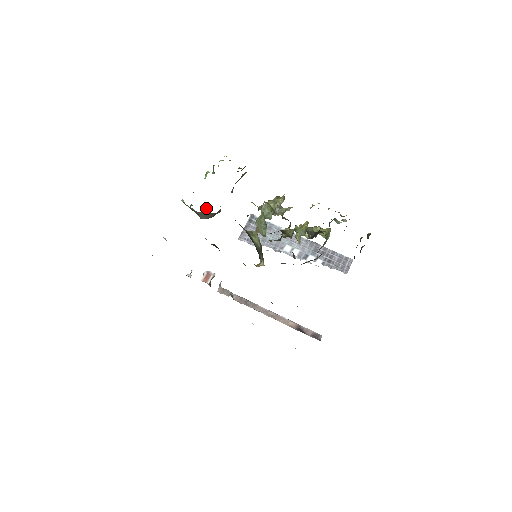
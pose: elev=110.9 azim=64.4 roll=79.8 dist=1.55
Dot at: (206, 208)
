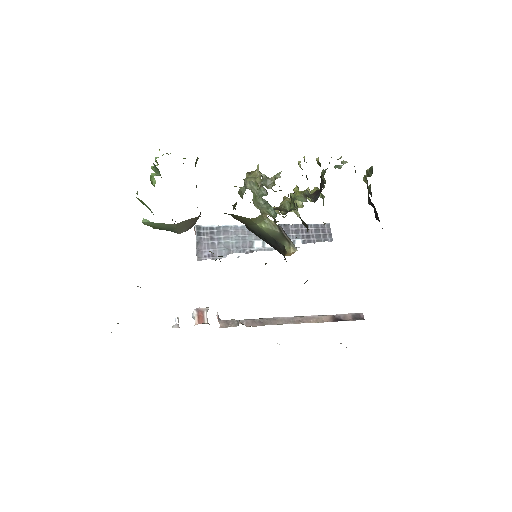
Dot at: occluded
